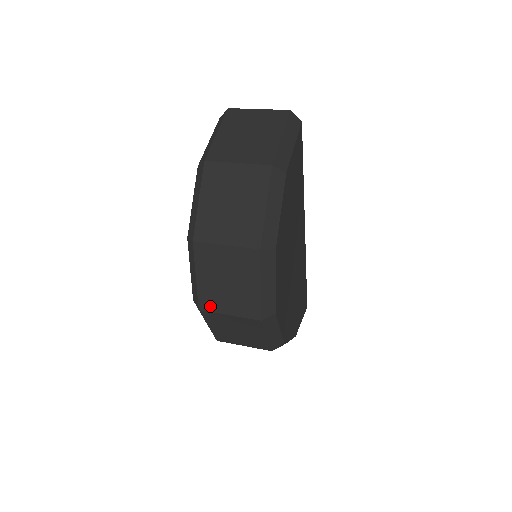
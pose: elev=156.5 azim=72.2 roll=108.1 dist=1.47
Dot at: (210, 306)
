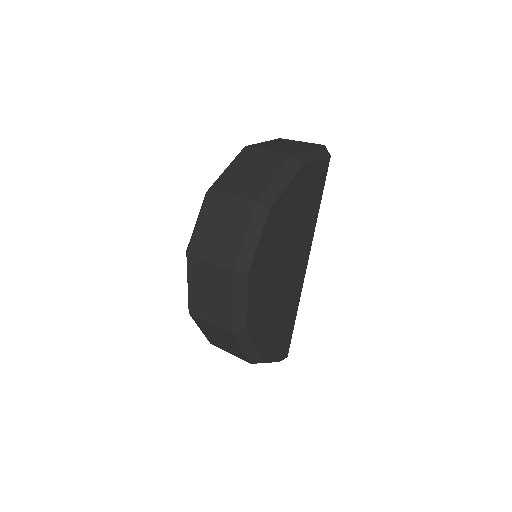
Dot at: (197, 251)
